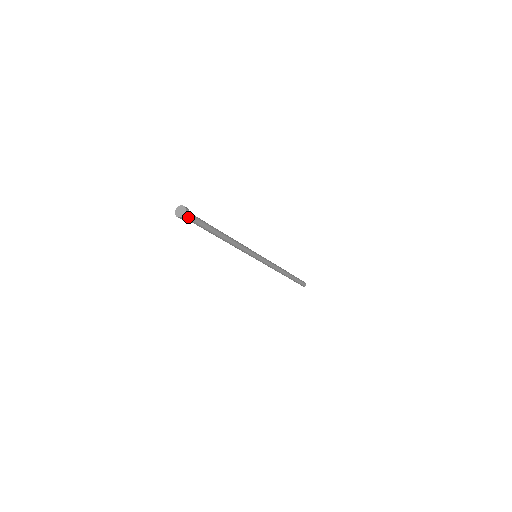
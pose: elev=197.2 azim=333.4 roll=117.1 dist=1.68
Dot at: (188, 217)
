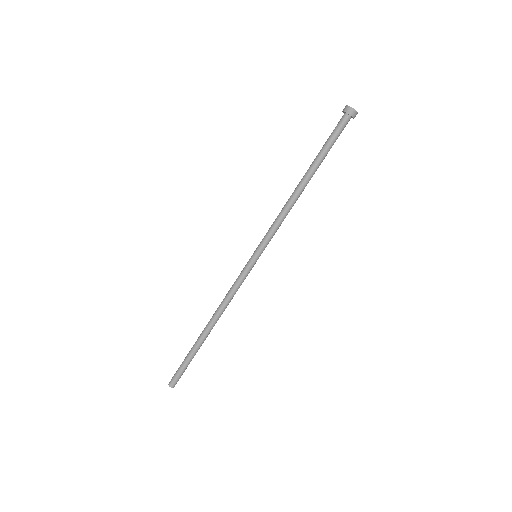
Dot at: (348, 121)
